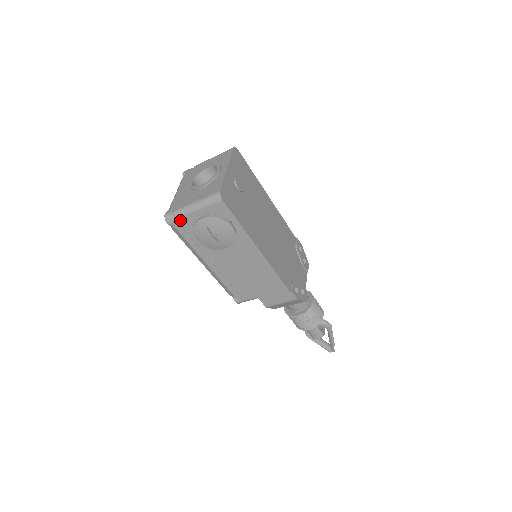
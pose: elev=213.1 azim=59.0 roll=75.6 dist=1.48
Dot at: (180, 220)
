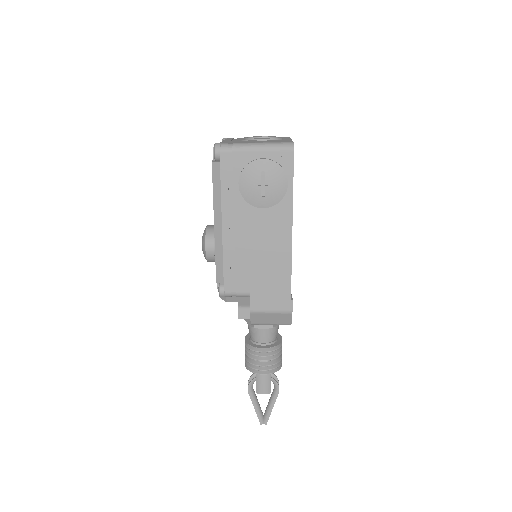
Dot at: (232, 154)
